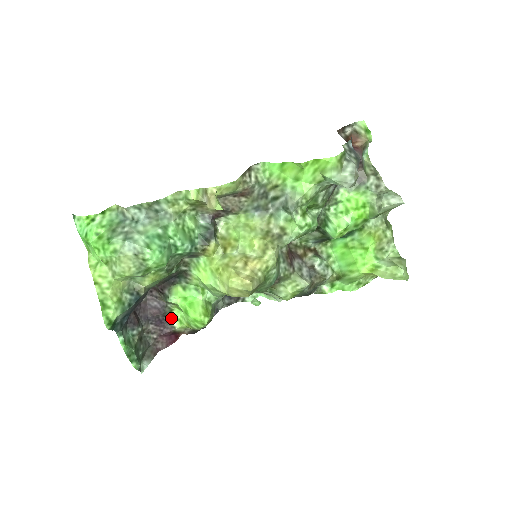
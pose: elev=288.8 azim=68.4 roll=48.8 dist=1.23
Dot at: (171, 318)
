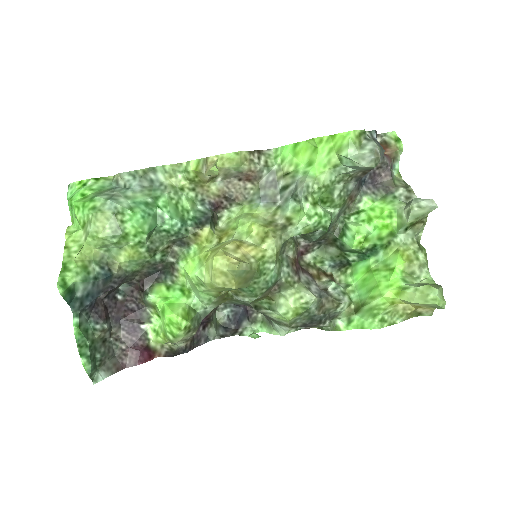
Dot at: (147, 328)
